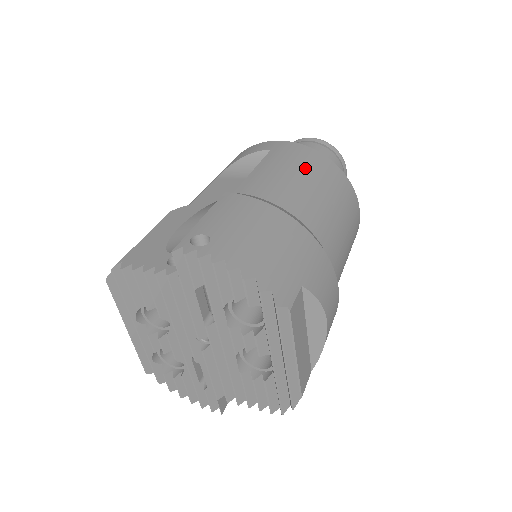
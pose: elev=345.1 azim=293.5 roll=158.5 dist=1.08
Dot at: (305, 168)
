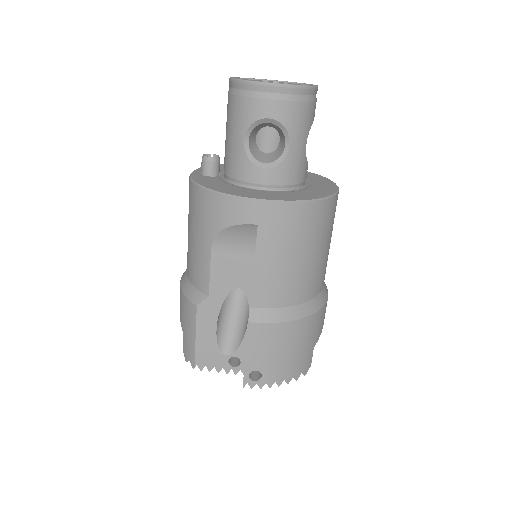
Dot at: (297, 242)
